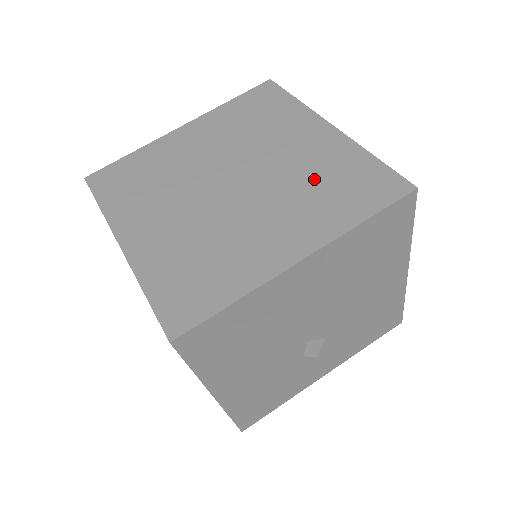
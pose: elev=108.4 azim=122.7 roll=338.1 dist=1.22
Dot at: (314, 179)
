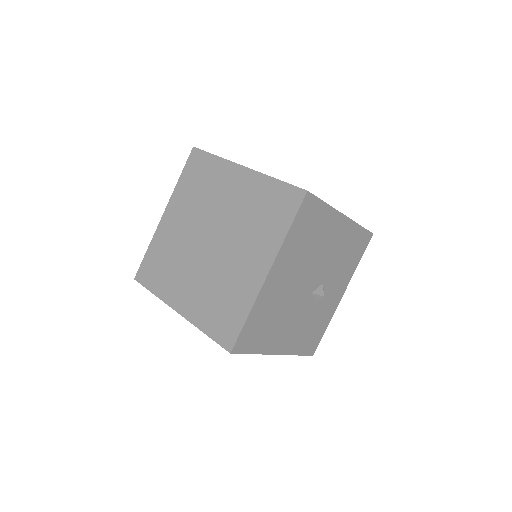
Dot at: (252, 214)
